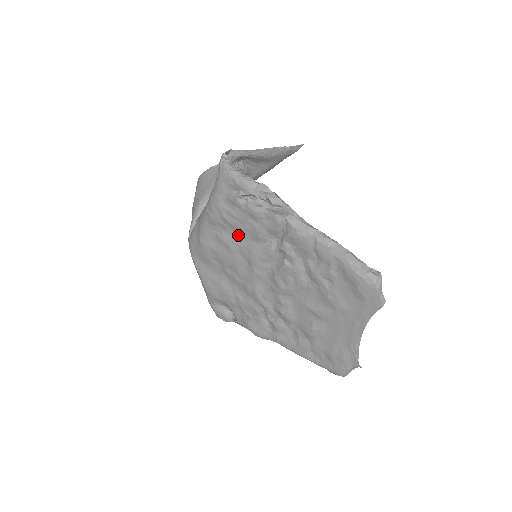
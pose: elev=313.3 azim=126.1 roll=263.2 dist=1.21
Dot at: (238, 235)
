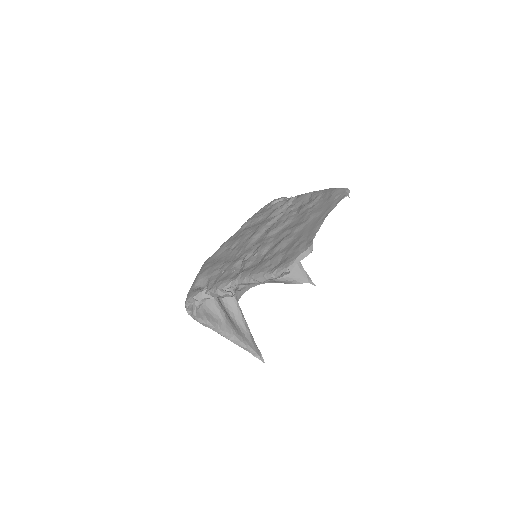
Dot at: (257, 223)
